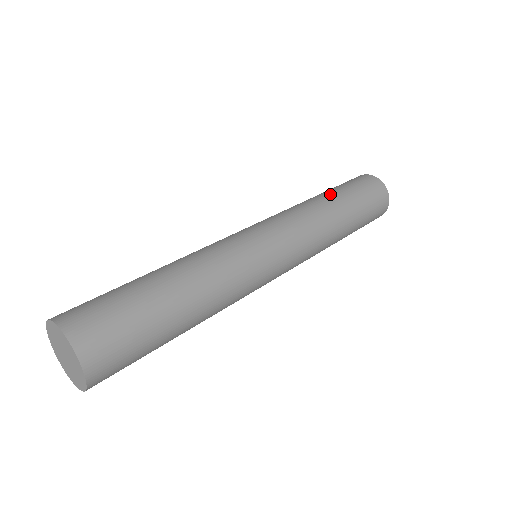
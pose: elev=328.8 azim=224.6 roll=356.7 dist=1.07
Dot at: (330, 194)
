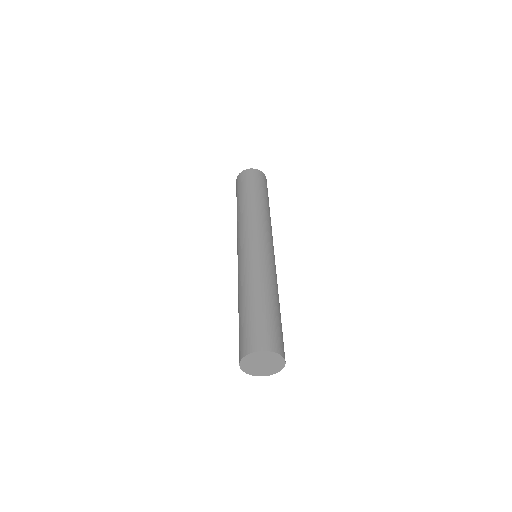
Dot at: (256, 196)
